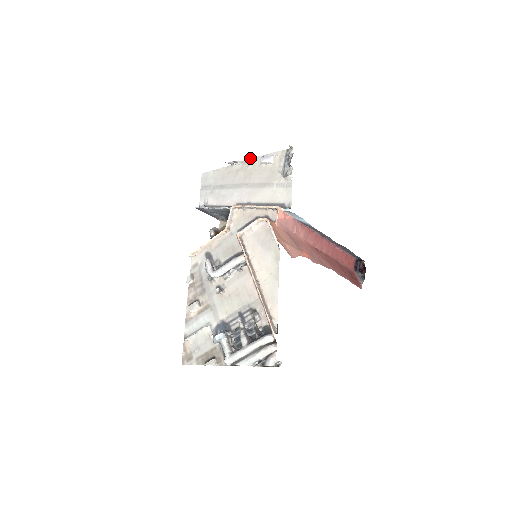
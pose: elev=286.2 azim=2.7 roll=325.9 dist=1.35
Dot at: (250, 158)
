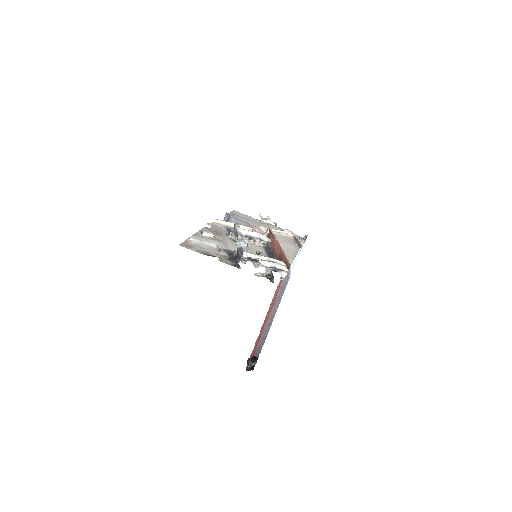
Dot at: (276, 225)
